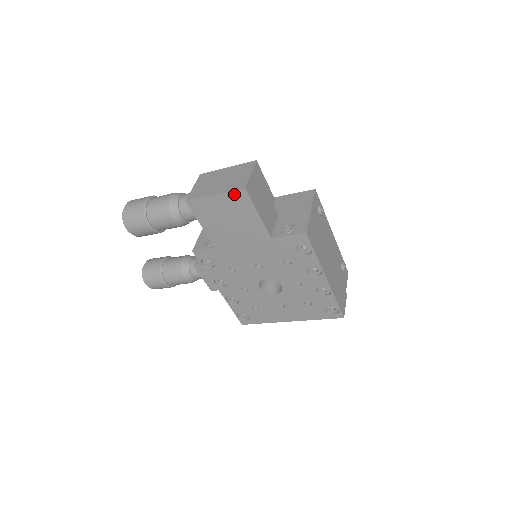
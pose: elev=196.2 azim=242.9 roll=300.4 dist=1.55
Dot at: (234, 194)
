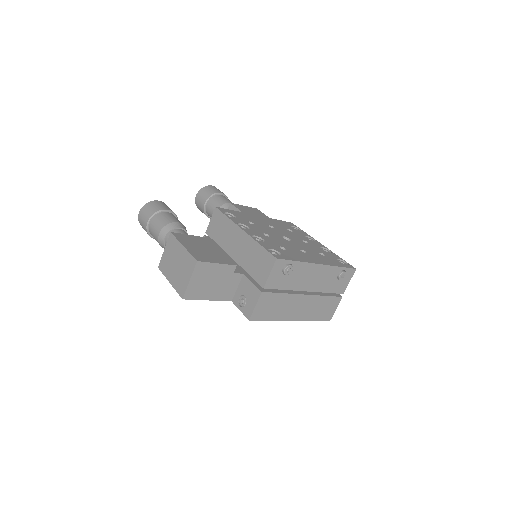
Dot at: occluded
